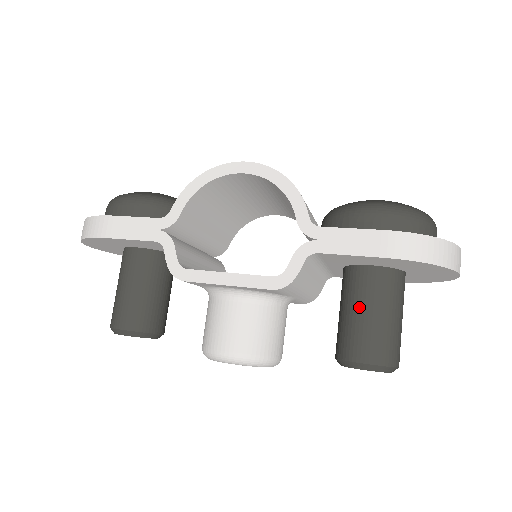
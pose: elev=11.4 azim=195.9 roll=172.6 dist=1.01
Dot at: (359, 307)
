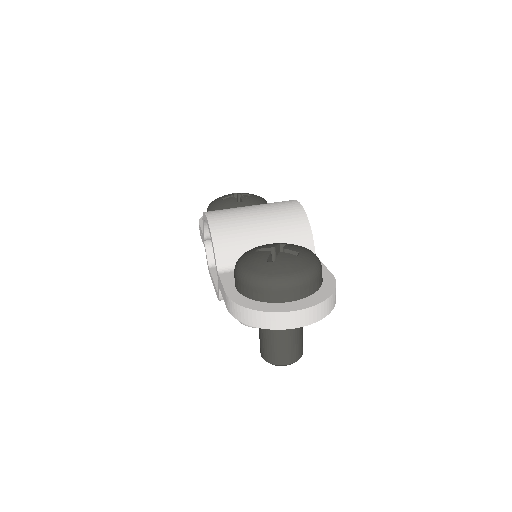
Dot at: occluded
